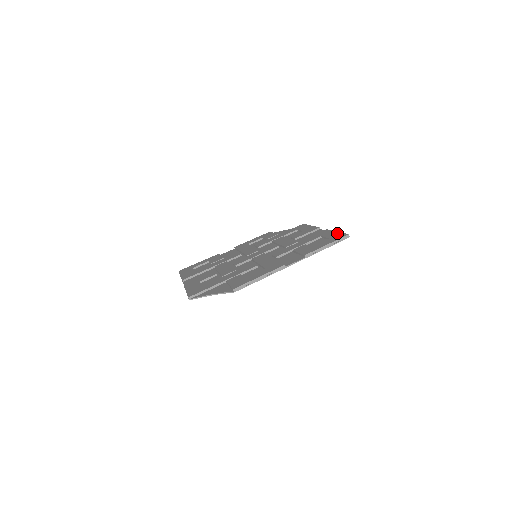
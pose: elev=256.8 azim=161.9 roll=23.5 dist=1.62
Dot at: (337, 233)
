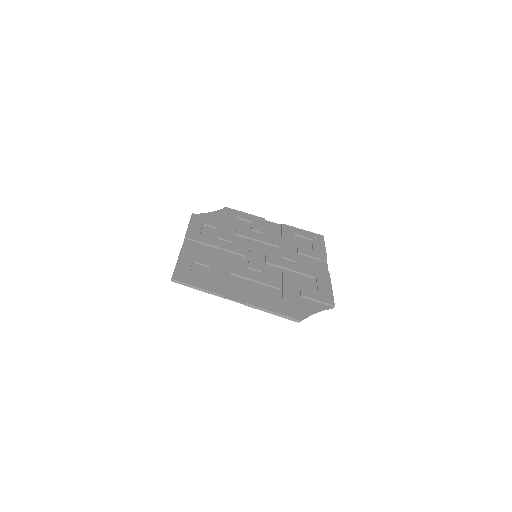
Dot at: (308, 232)
